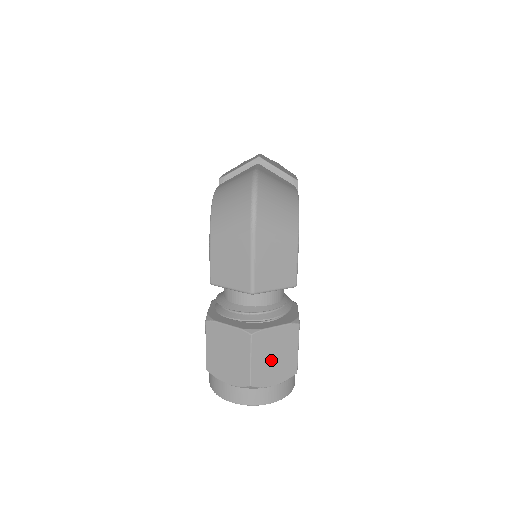
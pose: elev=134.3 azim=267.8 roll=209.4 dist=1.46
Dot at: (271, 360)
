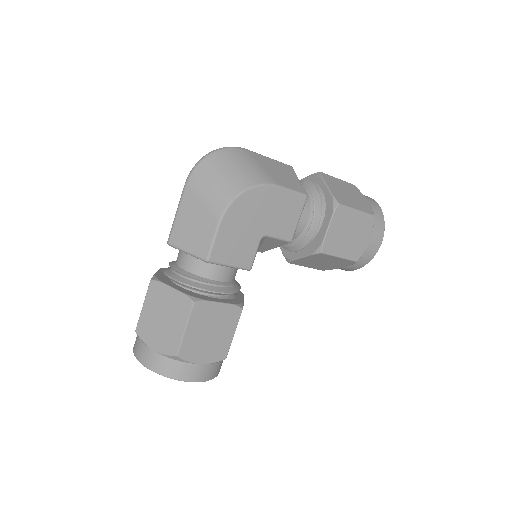
Dot at: (159, 320)
